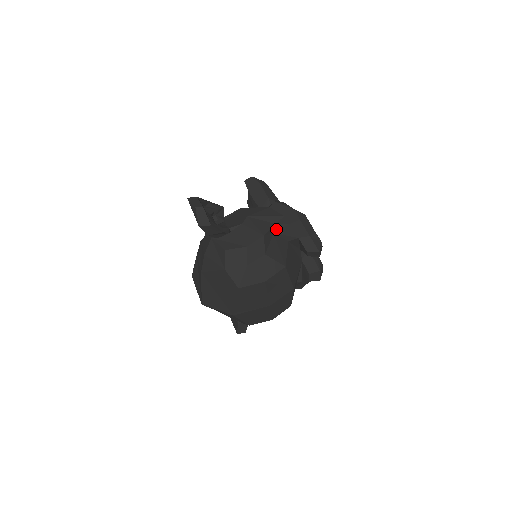
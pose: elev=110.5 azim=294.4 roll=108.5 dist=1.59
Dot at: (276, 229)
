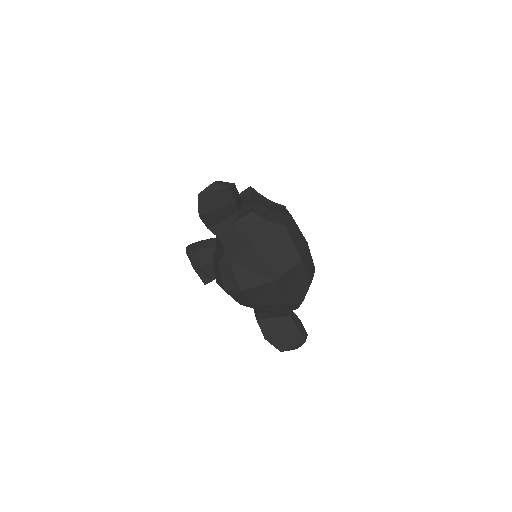
Dot at: occluded
